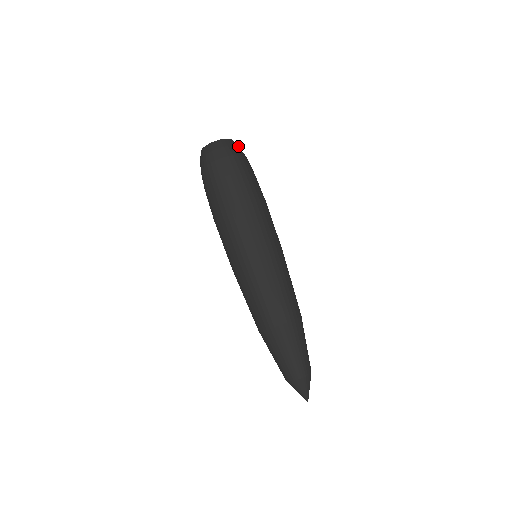
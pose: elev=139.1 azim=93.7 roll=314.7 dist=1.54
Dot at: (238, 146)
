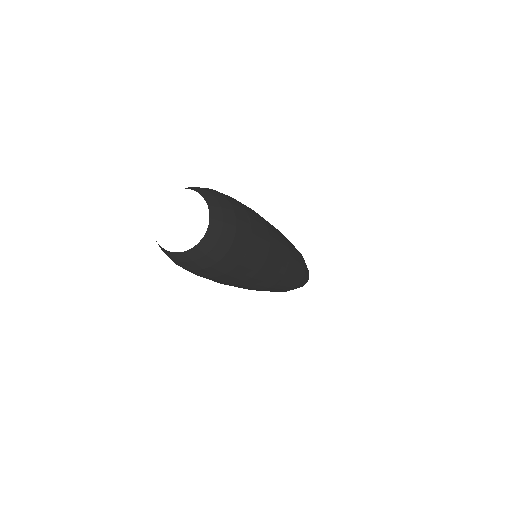
Dot at: (204, 255)
